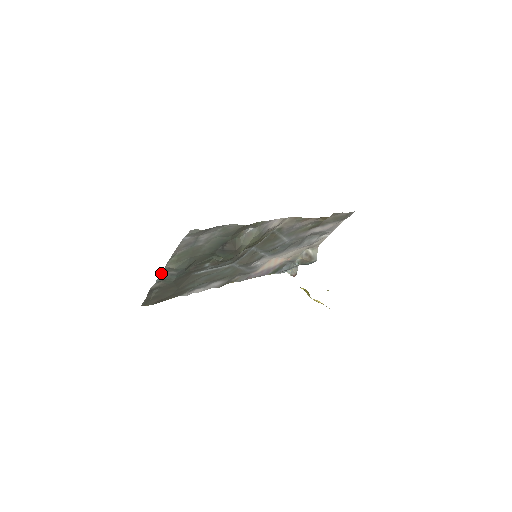
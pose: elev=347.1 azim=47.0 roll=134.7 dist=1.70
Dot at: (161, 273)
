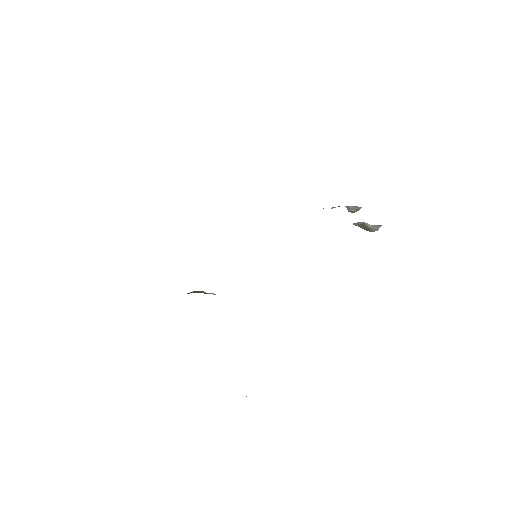
Dot at: occluded
